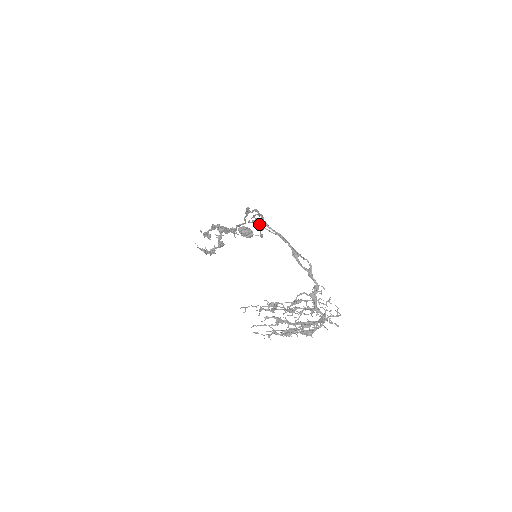
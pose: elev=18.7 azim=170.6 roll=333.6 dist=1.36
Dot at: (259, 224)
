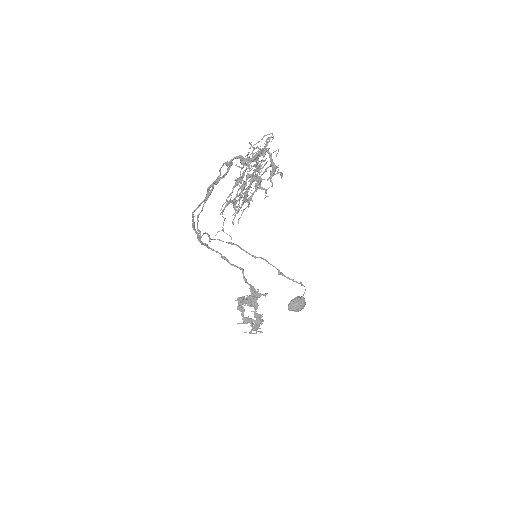
Dot at: occluded
